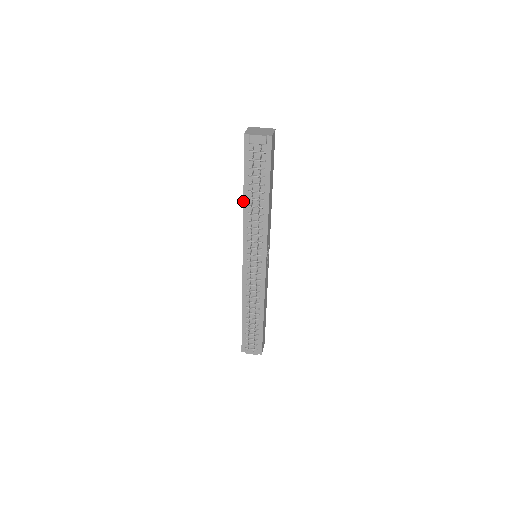
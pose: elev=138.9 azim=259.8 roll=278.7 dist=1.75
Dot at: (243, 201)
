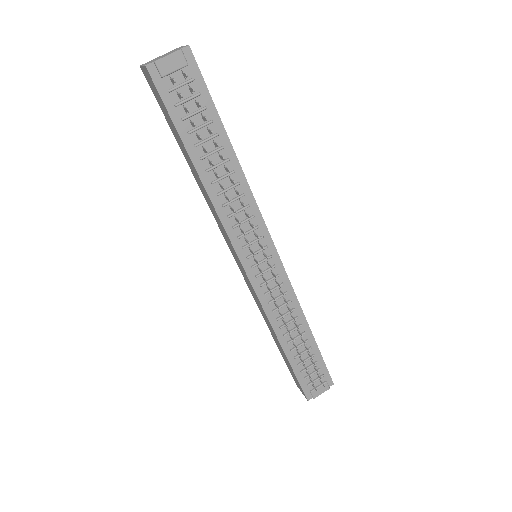
Dot at: (200, 180)
